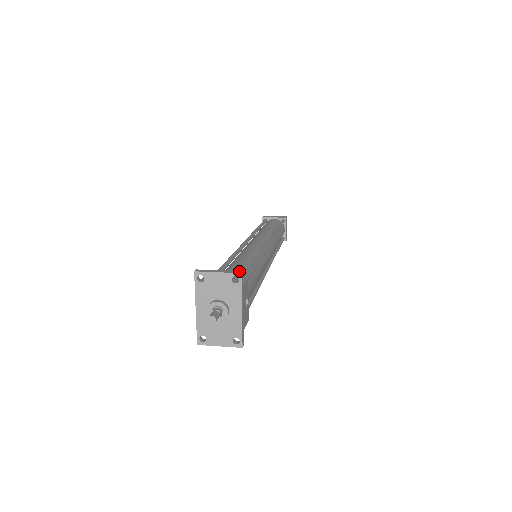
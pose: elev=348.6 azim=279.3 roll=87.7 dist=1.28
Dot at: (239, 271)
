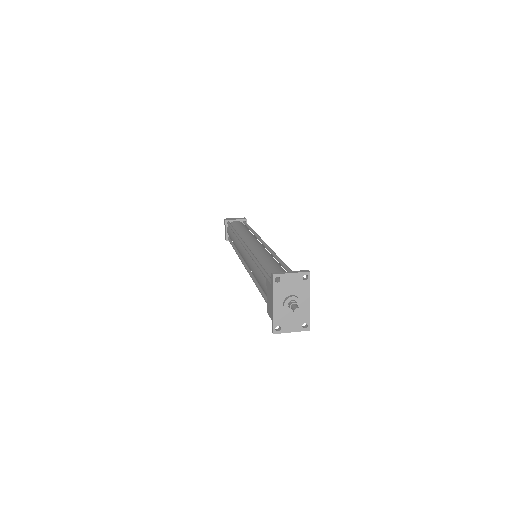
Dot at: (306, 270)
